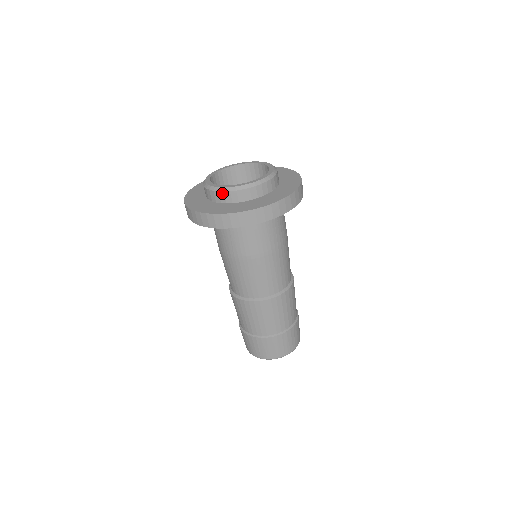
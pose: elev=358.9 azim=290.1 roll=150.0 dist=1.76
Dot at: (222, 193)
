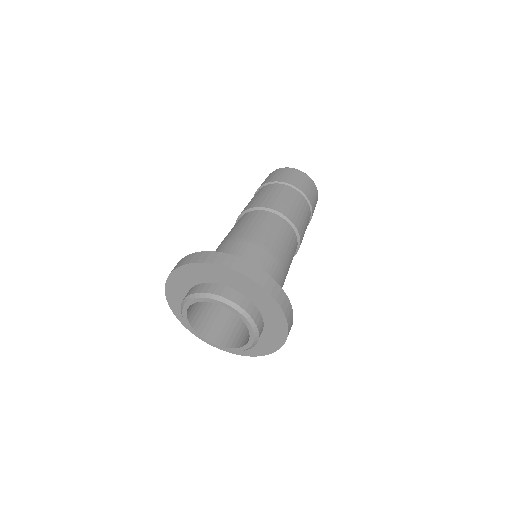
Dot at: occluded
